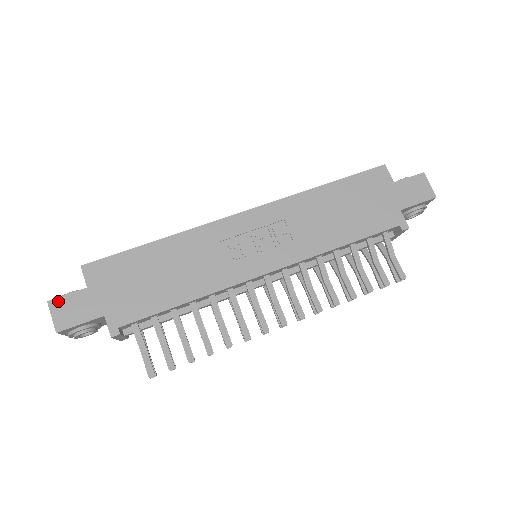
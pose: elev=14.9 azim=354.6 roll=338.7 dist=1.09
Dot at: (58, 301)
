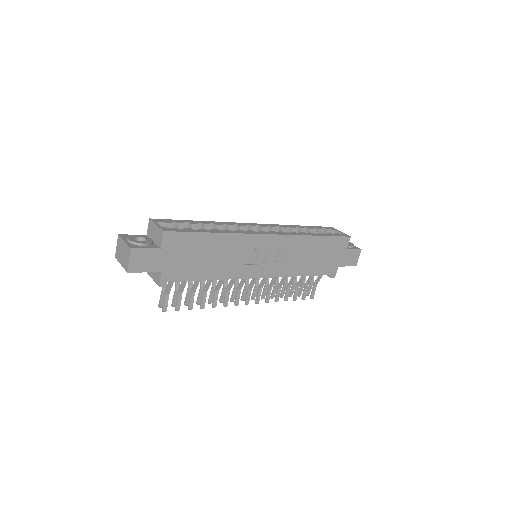
Dot at: (138, 251)
